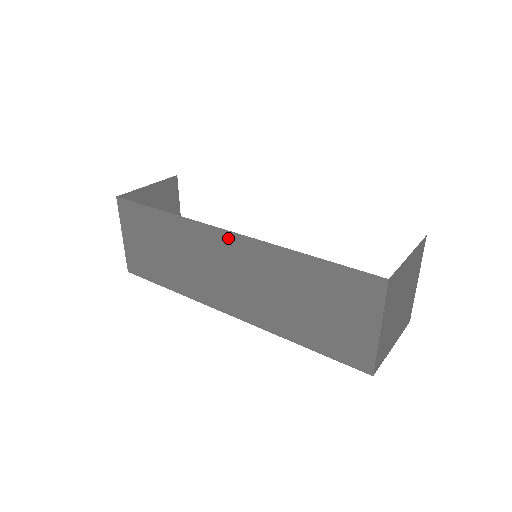
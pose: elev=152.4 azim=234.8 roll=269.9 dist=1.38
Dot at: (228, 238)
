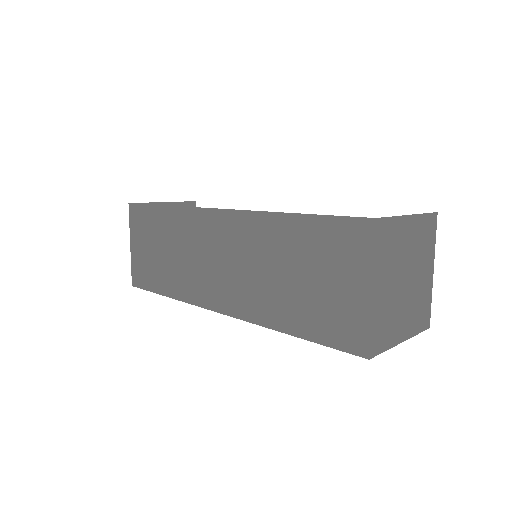
Dot at: (220, 217)
